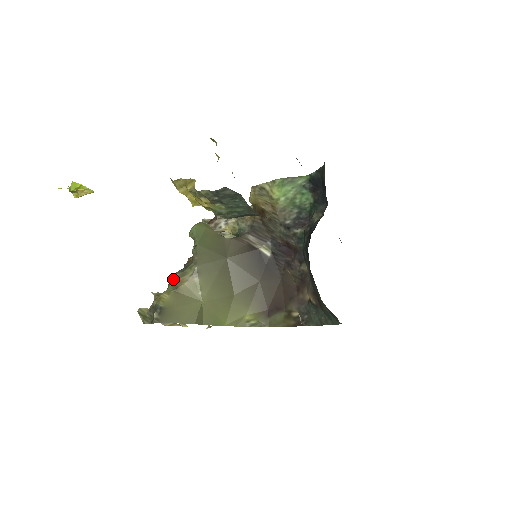
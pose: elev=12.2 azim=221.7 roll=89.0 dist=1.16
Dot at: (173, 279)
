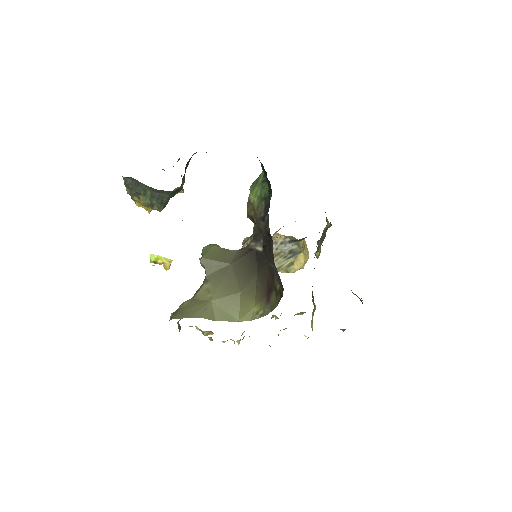
Dot at: (196, 292)
